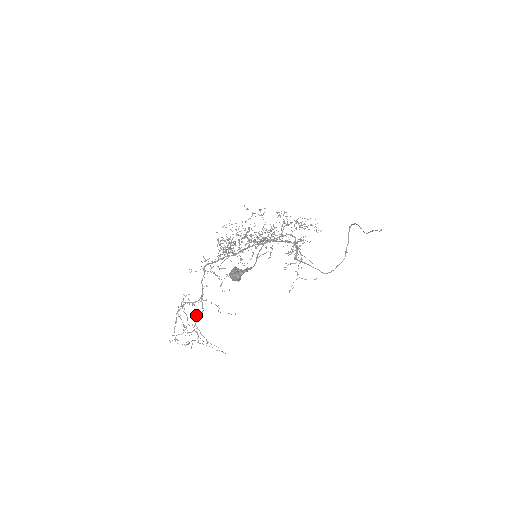
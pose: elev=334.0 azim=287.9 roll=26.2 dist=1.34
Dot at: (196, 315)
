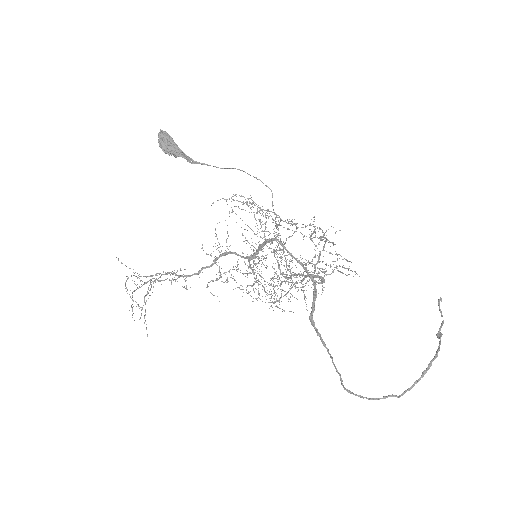
Dot at: occluded
